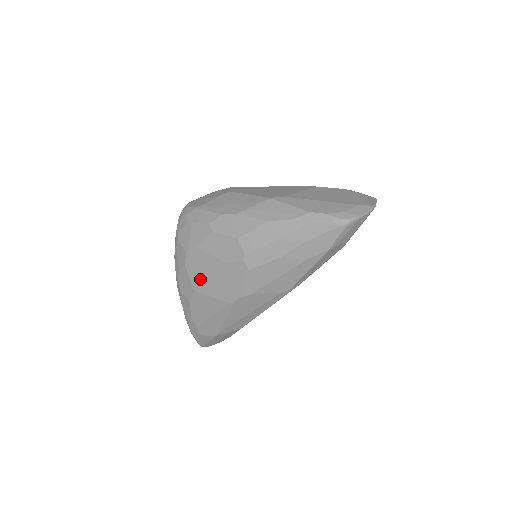
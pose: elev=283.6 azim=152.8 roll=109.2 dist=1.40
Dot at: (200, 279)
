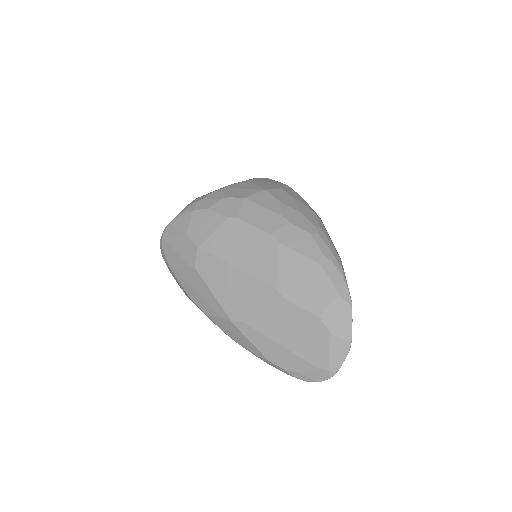
Dot at: occluded
